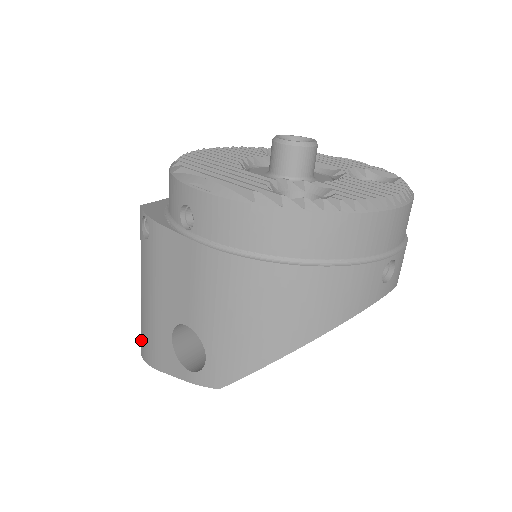
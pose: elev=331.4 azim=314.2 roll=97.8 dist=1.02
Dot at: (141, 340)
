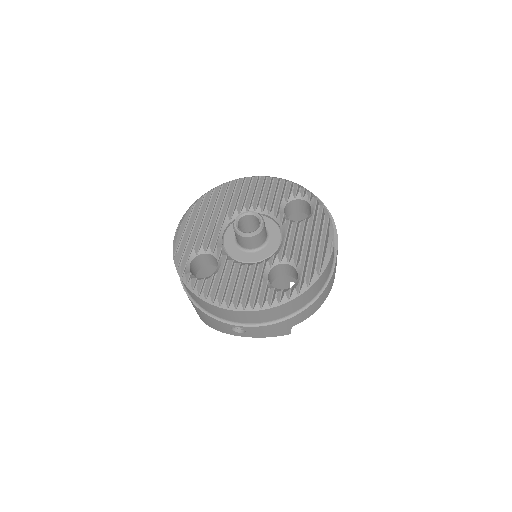
Dot at: occluded
